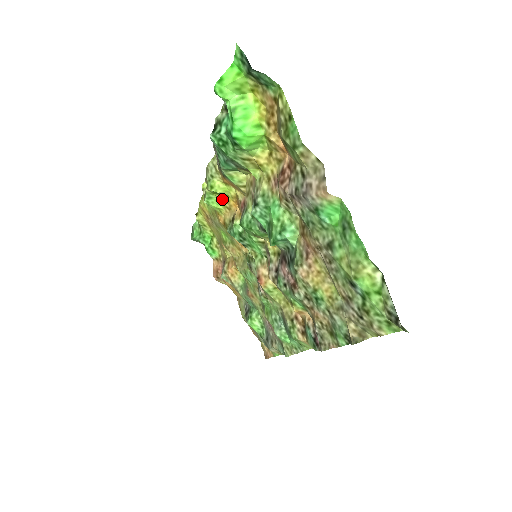
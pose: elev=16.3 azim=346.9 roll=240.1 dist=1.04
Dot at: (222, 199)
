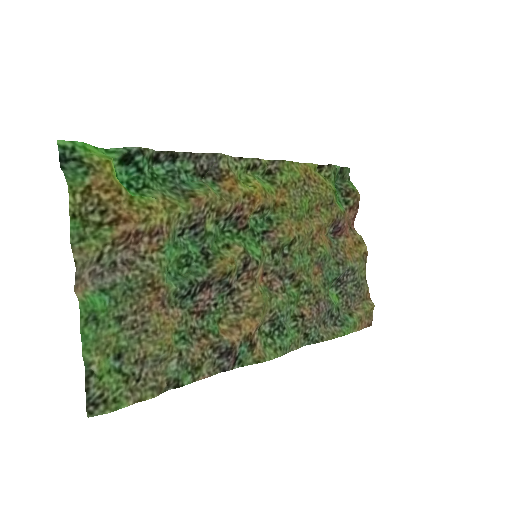
Dot at: (260, 185)
